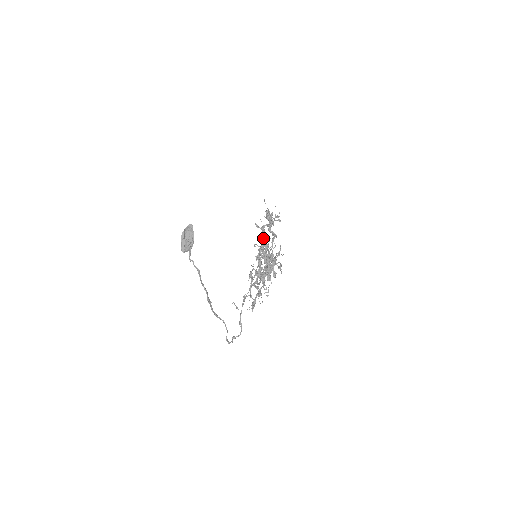
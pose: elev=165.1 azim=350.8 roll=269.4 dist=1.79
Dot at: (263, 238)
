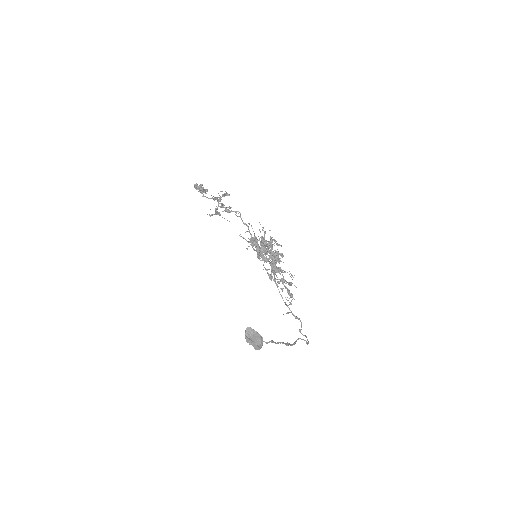
Dot at: occluded
